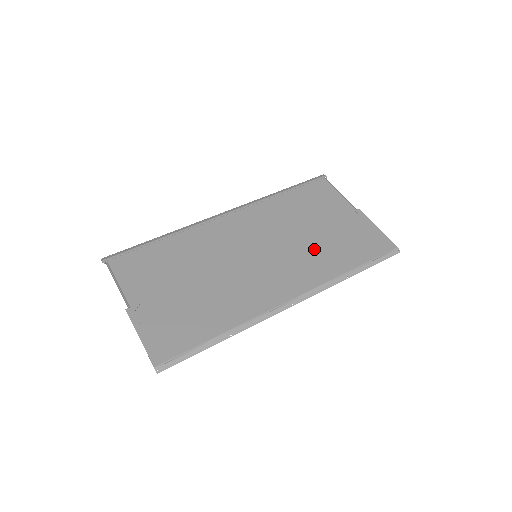
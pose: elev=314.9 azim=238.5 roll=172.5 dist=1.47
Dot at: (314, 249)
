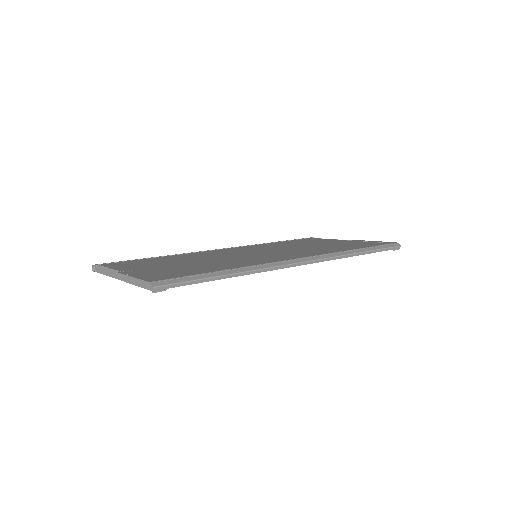
Dot at: (314, 248)
